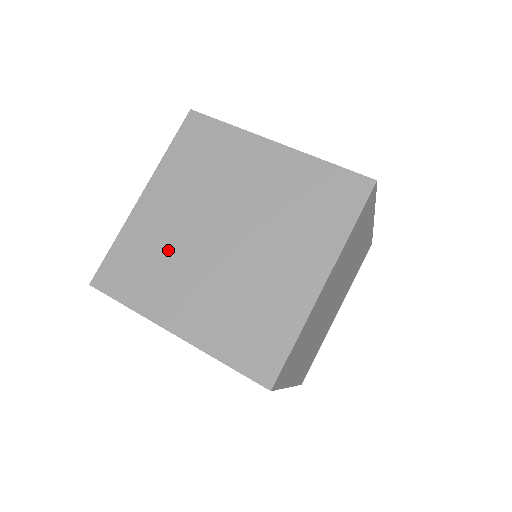
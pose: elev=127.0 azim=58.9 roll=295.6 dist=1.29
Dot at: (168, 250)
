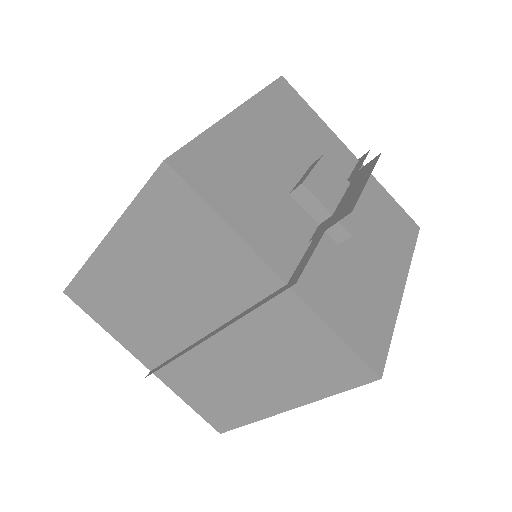
Dot at: (137, 308)
